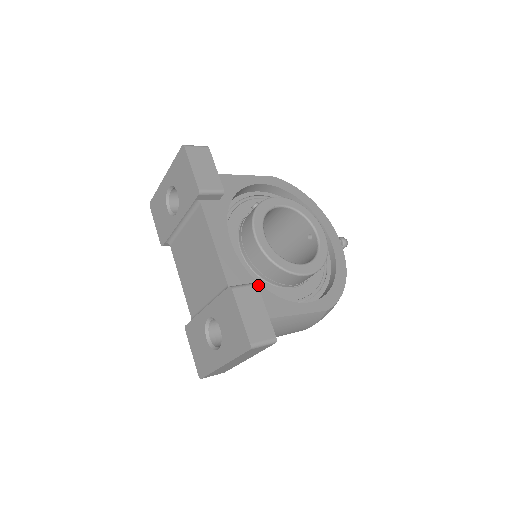
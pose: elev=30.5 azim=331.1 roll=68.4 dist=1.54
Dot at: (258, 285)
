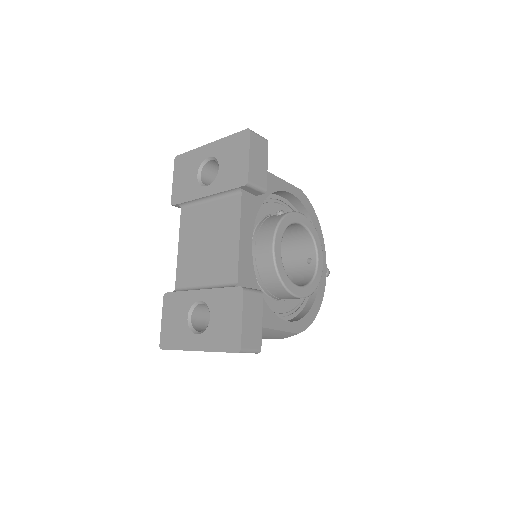
Dot at: occluded
